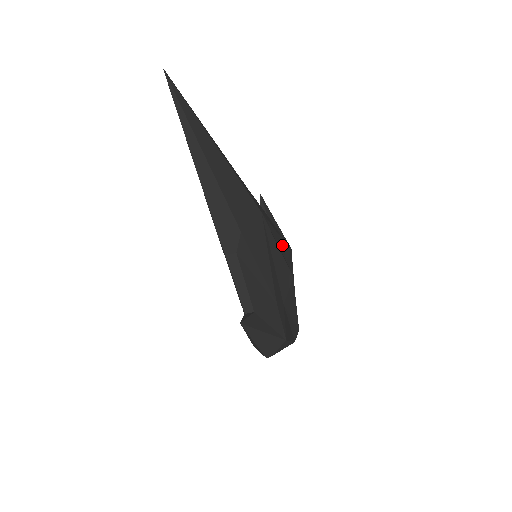
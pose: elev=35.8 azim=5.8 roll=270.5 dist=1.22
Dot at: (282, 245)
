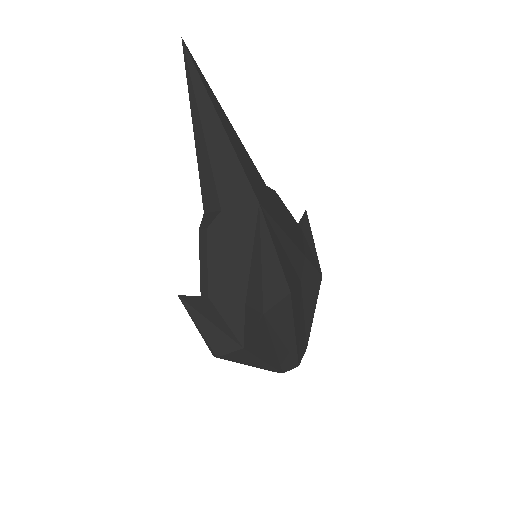
Dot at: (301, 261)
